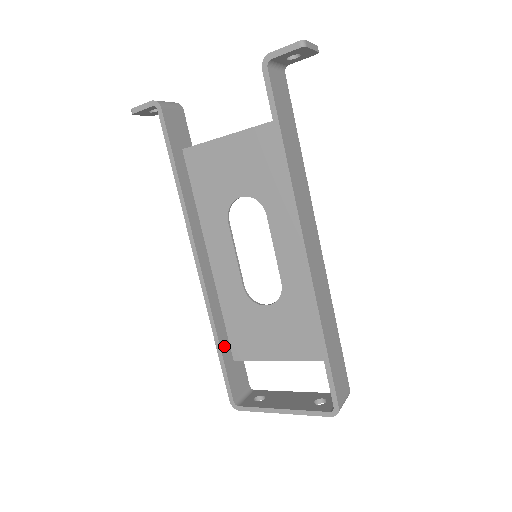
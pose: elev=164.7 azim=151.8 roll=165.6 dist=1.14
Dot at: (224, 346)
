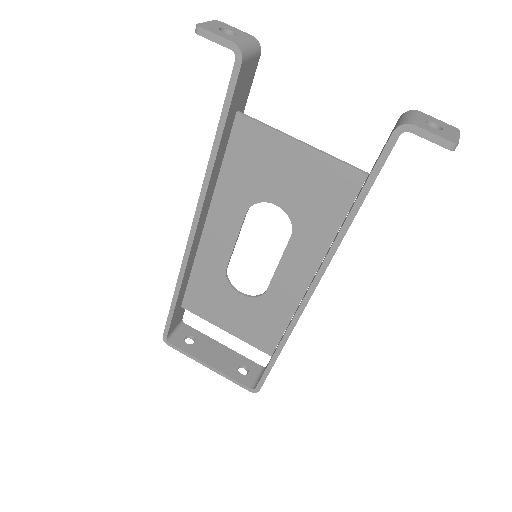
Dot at: (180, 298)
